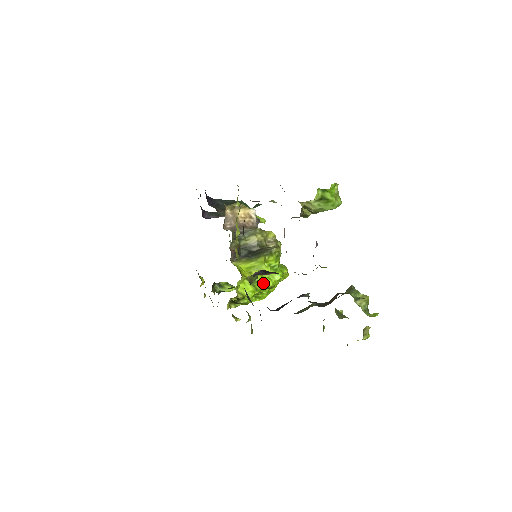
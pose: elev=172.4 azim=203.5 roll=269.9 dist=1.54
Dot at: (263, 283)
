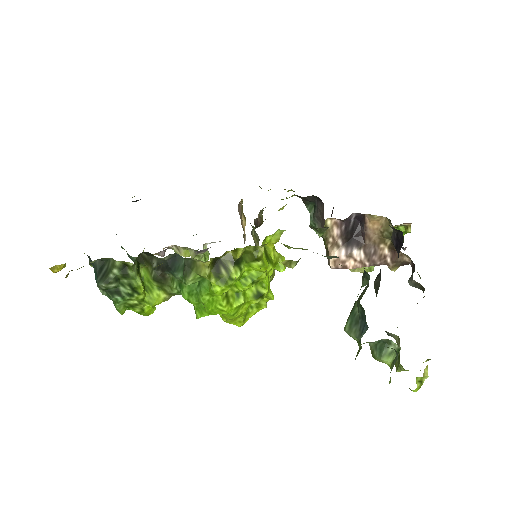
Dot at: (266, 277)
